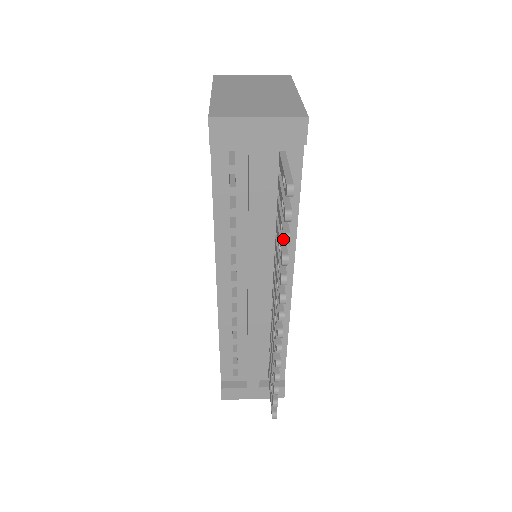
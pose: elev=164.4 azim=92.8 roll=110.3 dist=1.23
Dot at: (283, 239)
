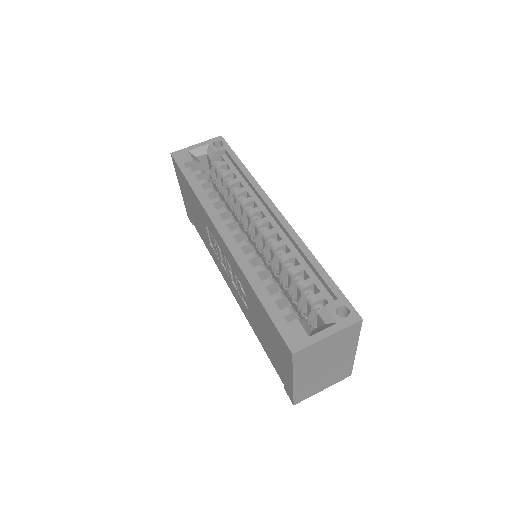
Dot at: occluded
